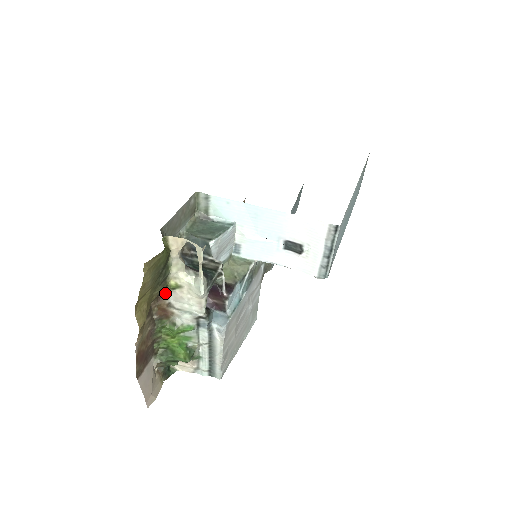
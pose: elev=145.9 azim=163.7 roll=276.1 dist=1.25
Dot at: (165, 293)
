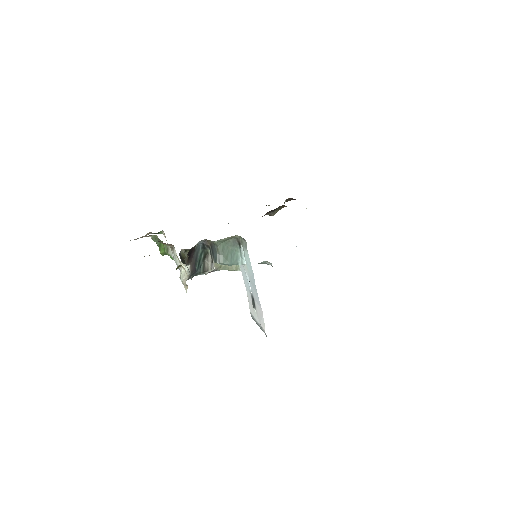
Dot at: occluded
